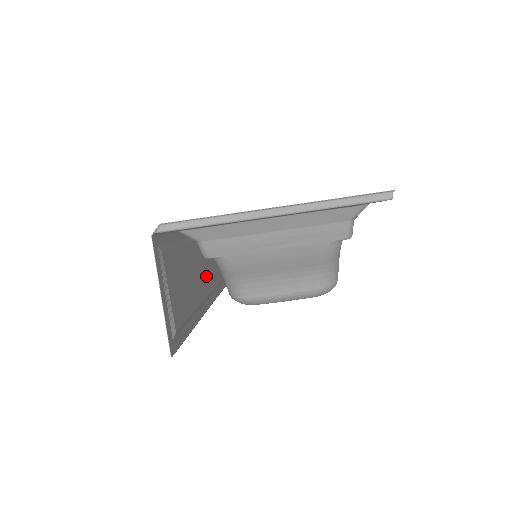
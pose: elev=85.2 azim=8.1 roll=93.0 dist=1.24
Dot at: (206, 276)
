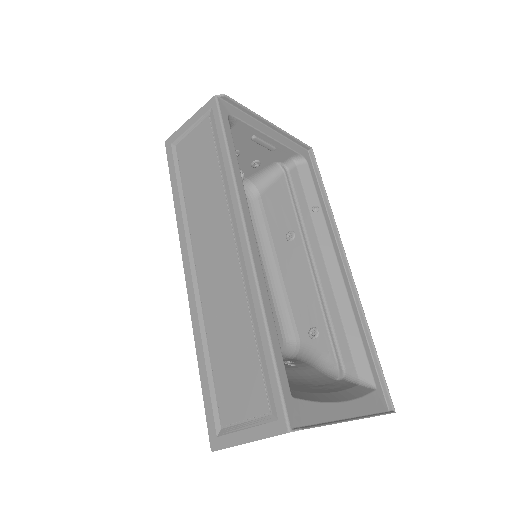
Dot at: (207, 254)
